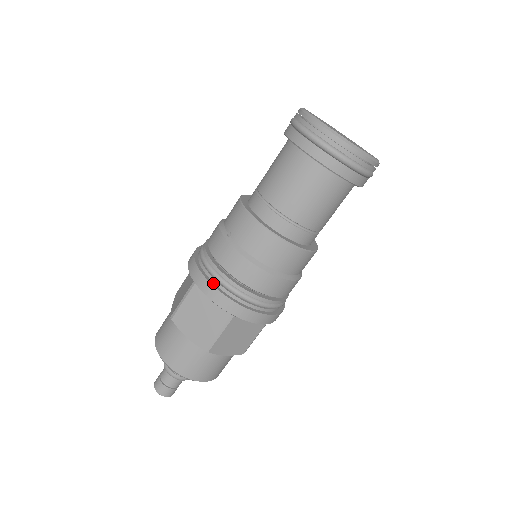
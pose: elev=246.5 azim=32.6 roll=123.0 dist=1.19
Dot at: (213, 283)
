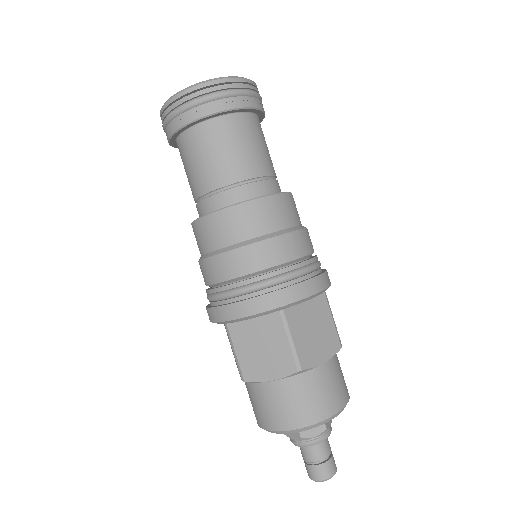
Dot at: (209, 305)
